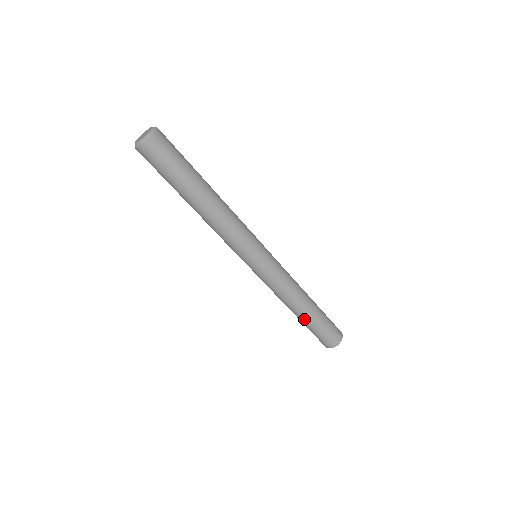
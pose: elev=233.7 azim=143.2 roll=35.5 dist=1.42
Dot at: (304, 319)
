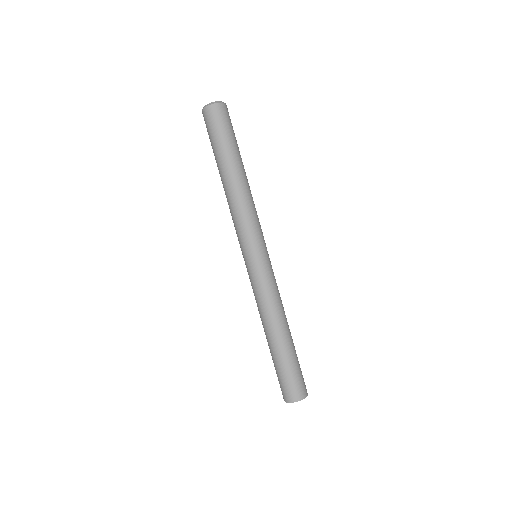
Dot at: (274, 347)
